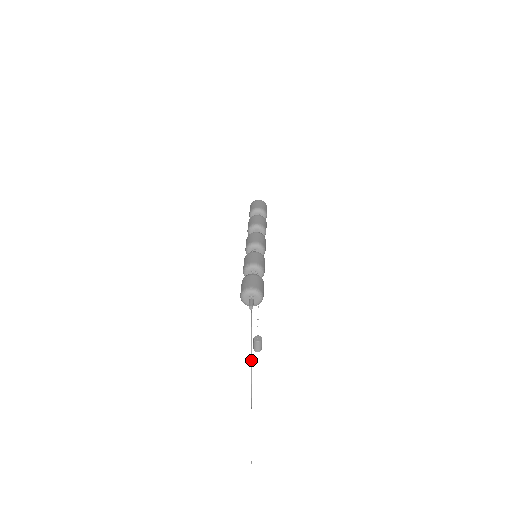
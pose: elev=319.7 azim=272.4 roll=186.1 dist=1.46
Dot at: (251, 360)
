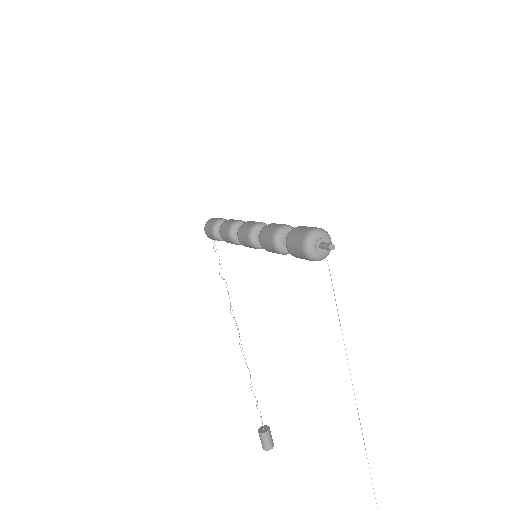
Dot at: occluded
